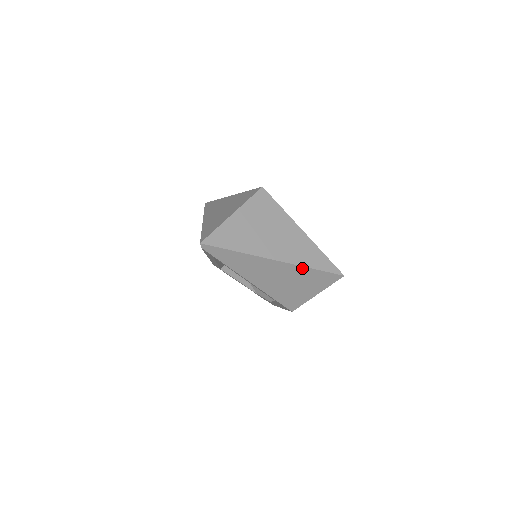
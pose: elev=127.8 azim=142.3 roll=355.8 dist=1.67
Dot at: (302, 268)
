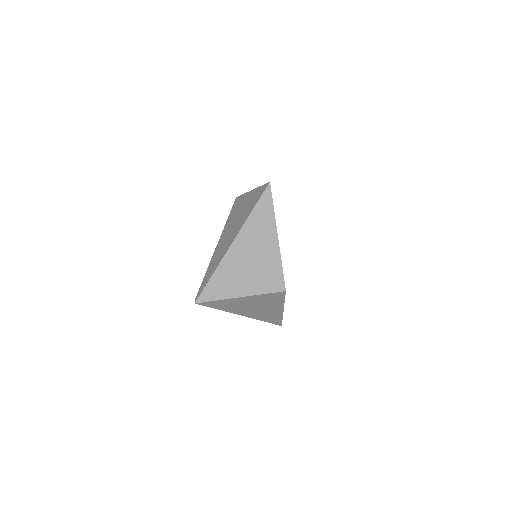
Dot at: occluded
